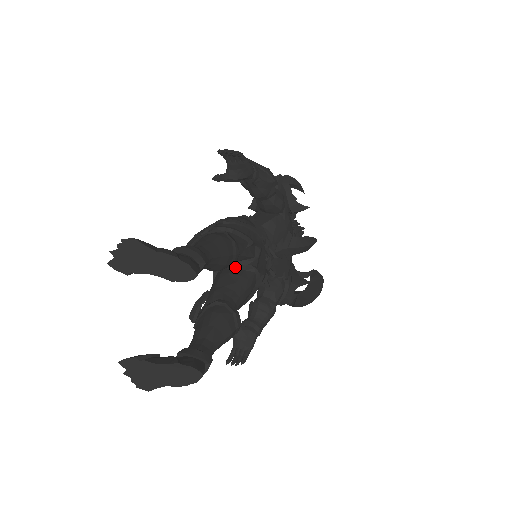
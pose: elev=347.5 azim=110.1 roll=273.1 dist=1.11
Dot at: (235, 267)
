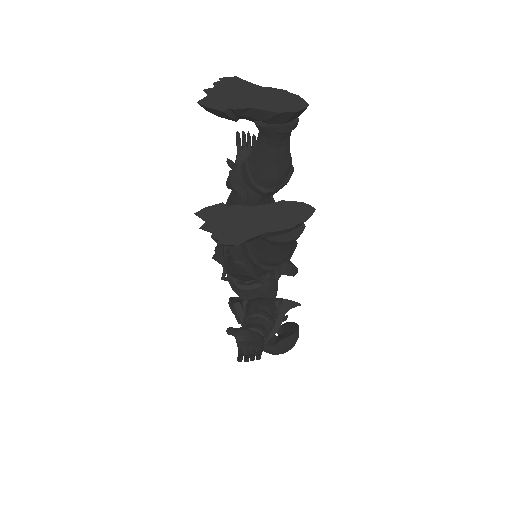
Dot at: occluded
